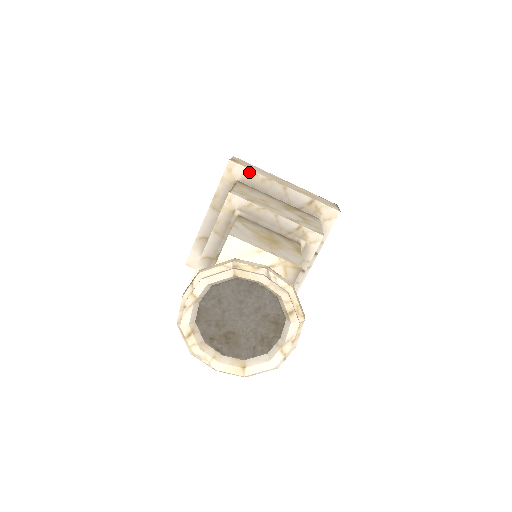
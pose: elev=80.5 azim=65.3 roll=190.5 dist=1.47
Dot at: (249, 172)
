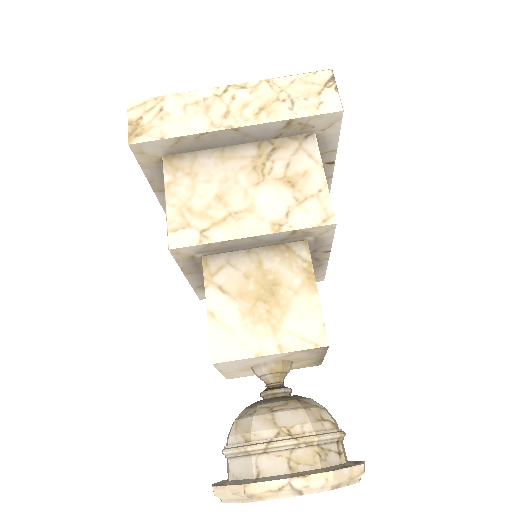
Dot at: (169, 141)
